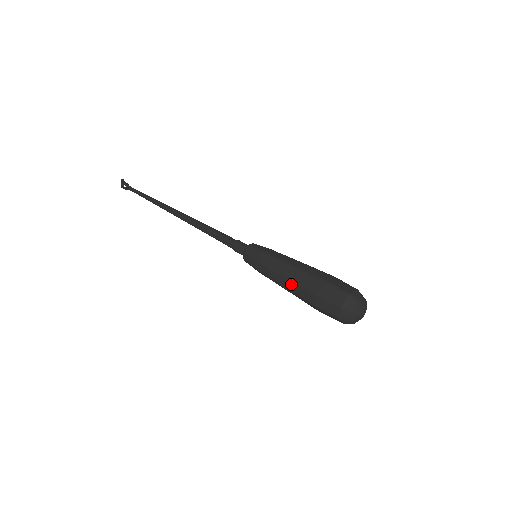
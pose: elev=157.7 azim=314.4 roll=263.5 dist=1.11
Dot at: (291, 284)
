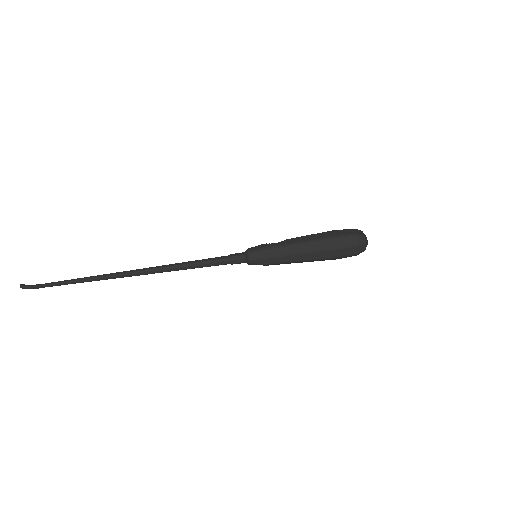
Dot at: (311, 261)
